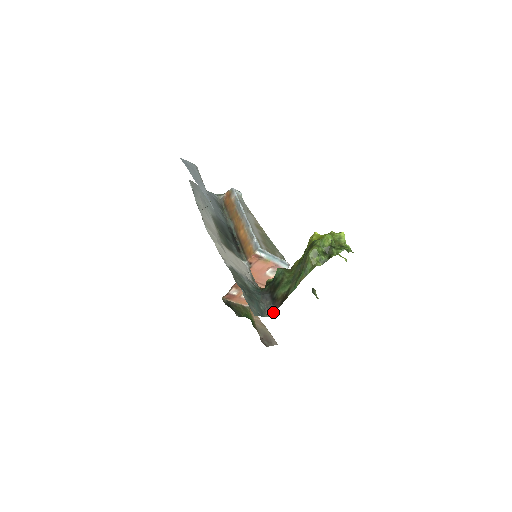
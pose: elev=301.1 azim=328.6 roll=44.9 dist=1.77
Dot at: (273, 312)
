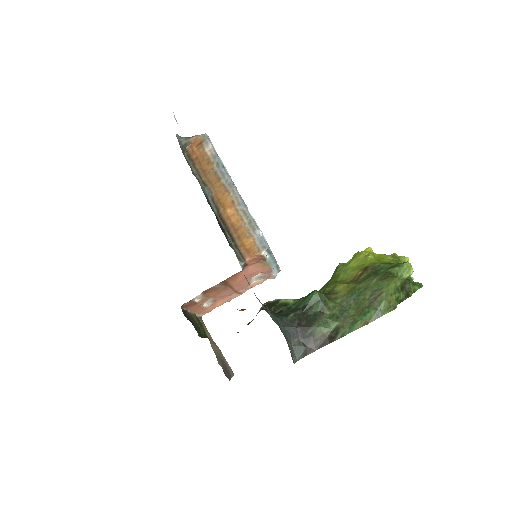
Dot at: (302, 357)
